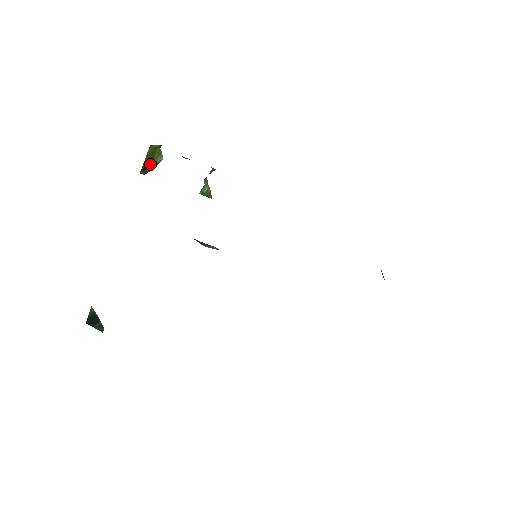
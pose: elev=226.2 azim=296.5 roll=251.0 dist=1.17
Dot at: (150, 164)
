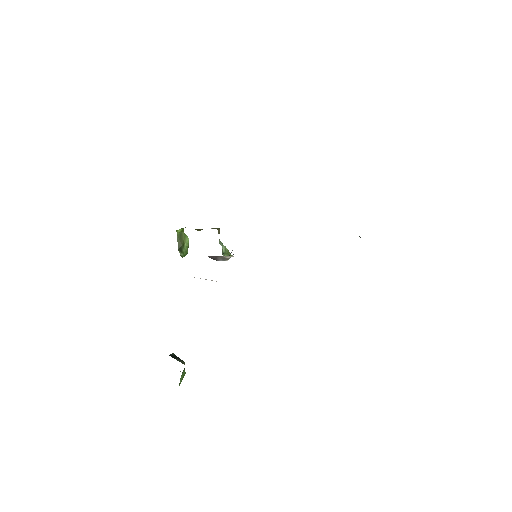
Dot at: (182, 244)
